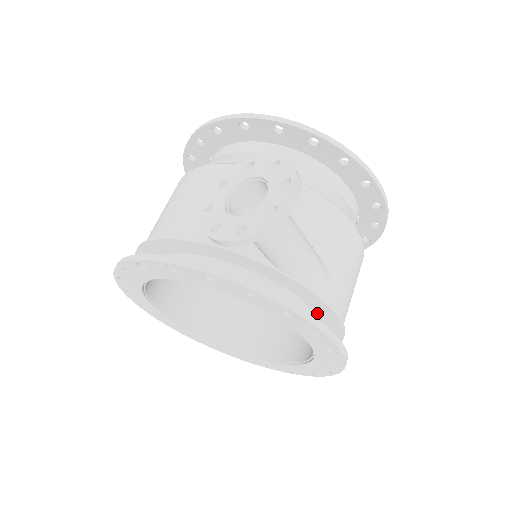
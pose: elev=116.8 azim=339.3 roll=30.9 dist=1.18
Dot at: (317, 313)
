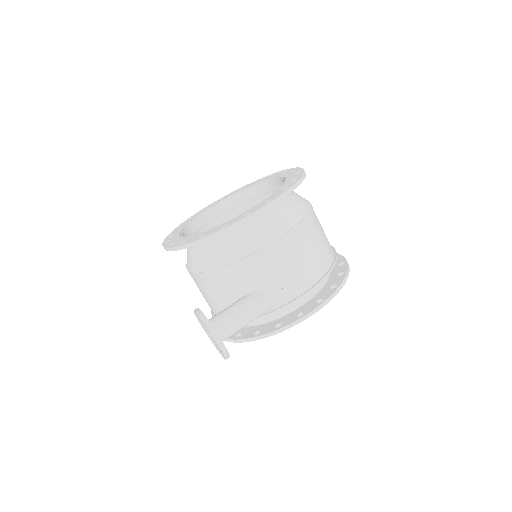
Dot at: occluded
